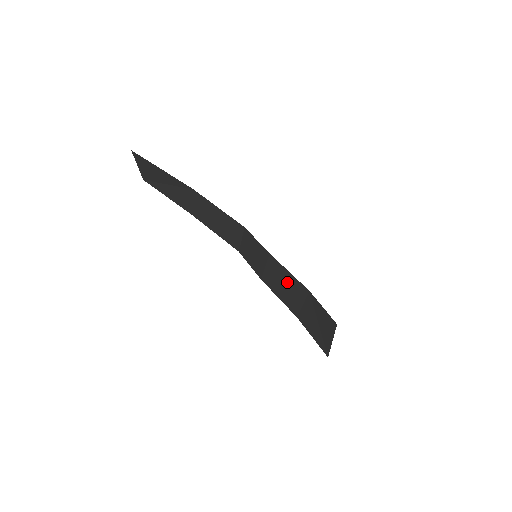
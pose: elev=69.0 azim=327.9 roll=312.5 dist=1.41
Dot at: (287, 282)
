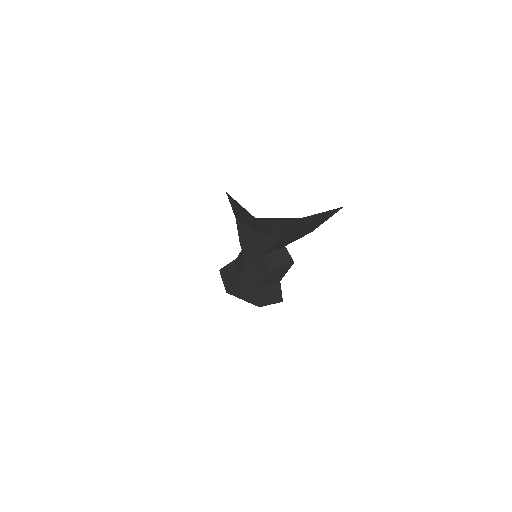
Dot at: occluded
